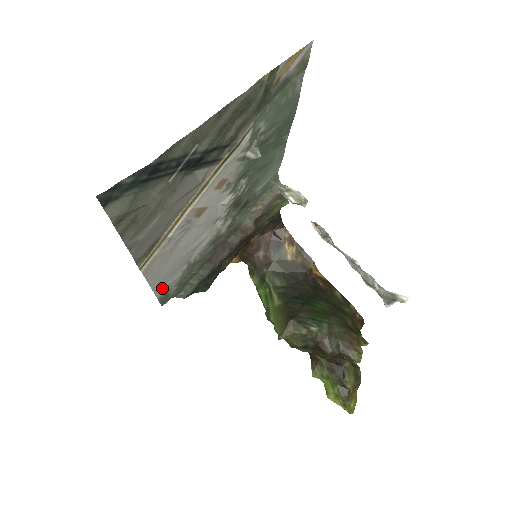
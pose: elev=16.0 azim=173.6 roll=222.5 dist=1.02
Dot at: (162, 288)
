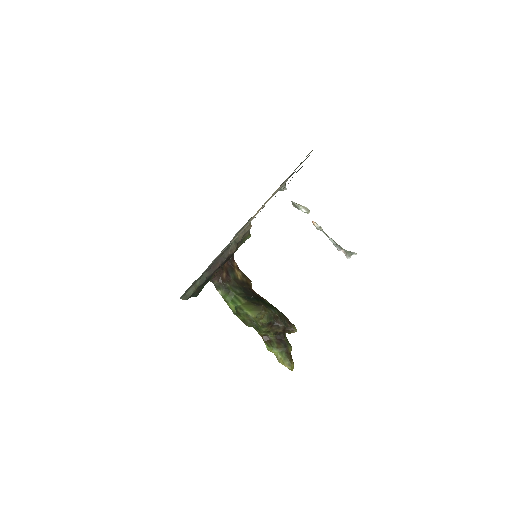
Dot at: occluded
